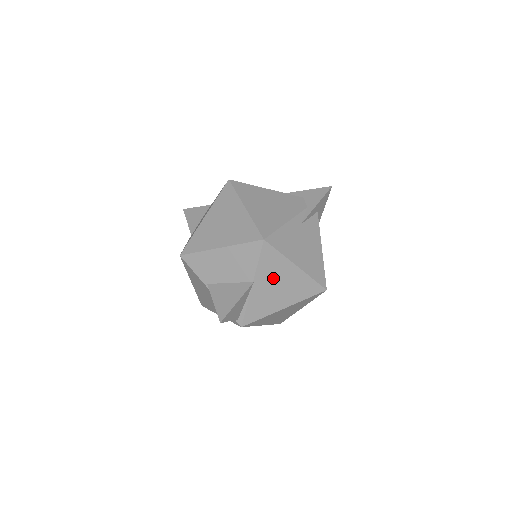
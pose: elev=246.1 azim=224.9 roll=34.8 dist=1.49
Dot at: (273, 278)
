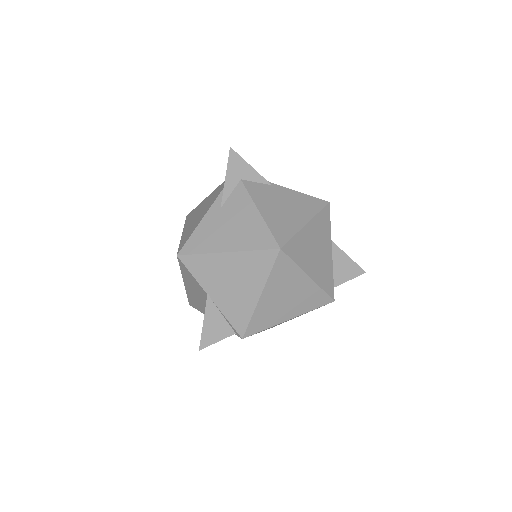
Dot at: (219, 279)
